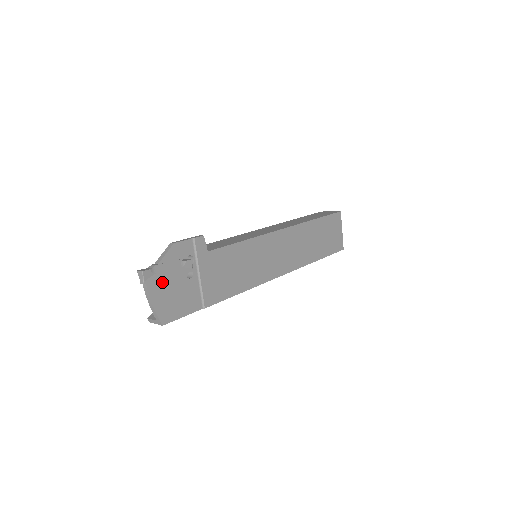
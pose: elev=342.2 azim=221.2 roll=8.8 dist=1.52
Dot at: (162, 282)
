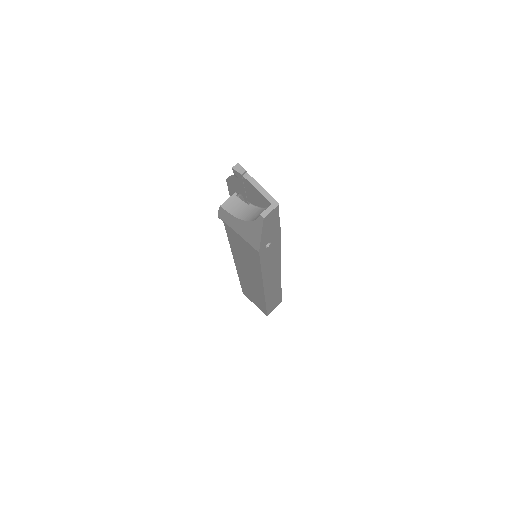
Dot at: occluded
